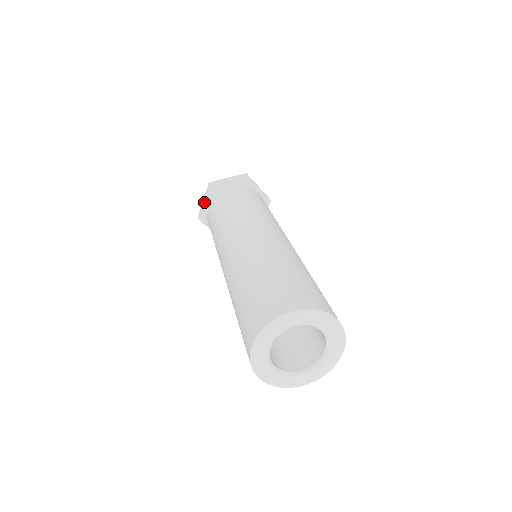
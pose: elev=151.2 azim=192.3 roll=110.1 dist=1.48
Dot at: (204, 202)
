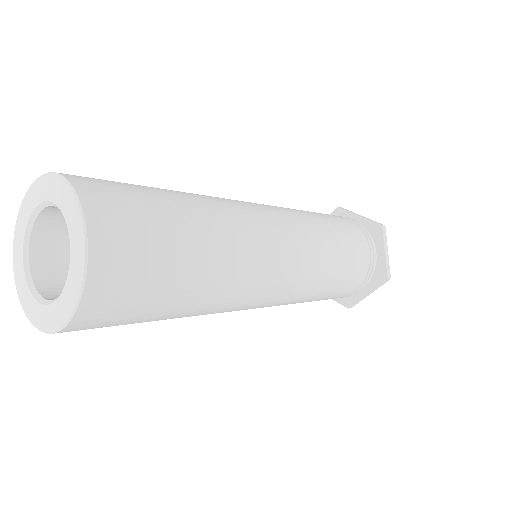
Dot at: occluded
